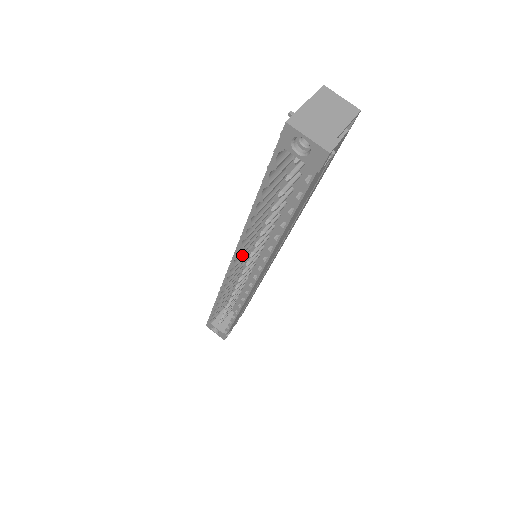
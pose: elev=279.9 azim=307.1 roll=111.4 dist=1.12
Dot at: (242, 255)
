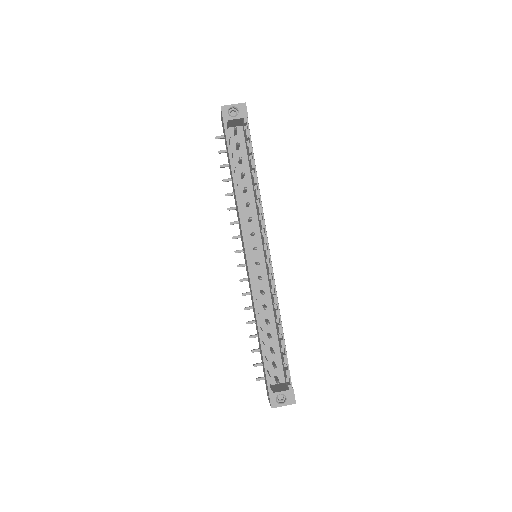
Dot at: occluded
